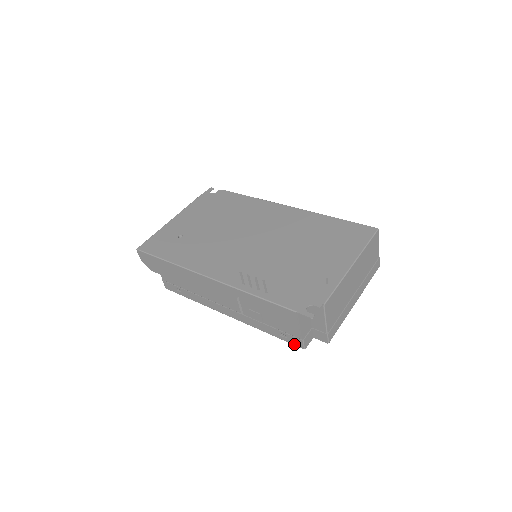
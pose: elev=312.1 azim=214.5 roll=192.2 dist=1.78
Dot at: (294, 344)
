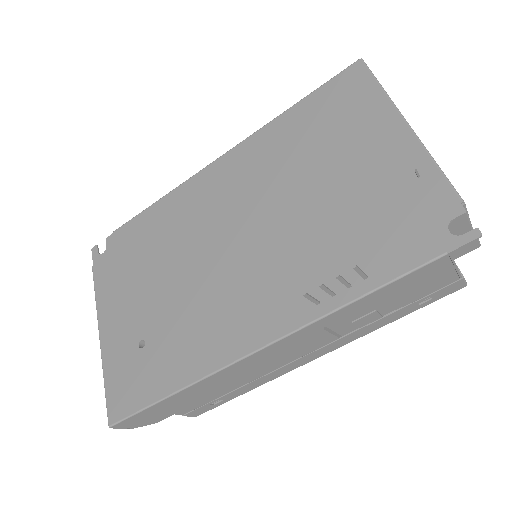
Dot at: occluded
